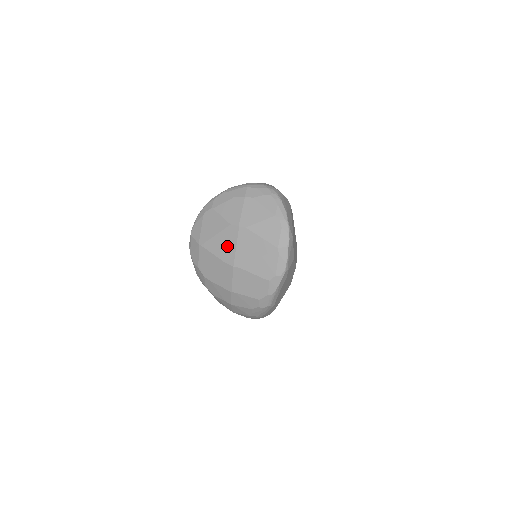
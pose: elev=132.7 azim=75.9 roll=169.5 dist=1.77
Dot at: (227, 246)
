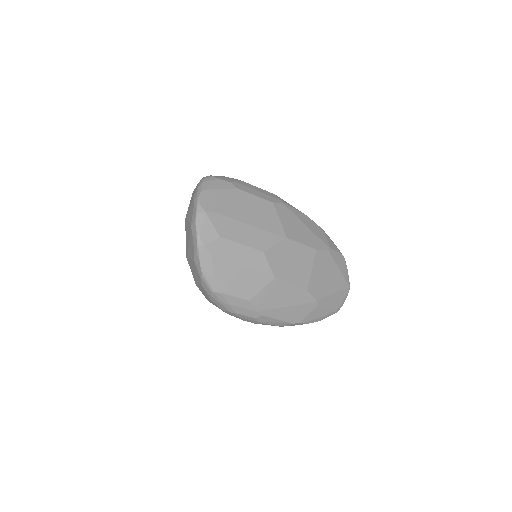
Dot at: occluded
